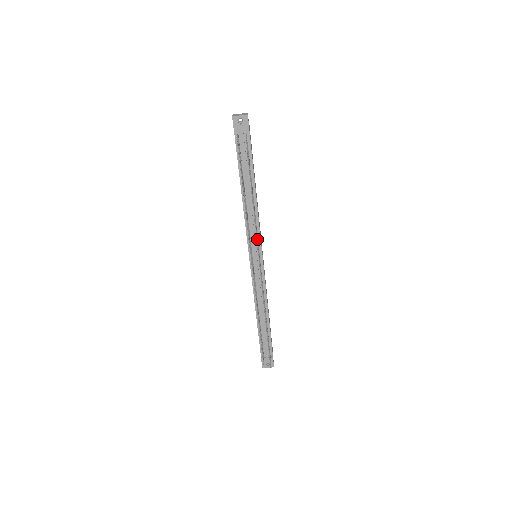
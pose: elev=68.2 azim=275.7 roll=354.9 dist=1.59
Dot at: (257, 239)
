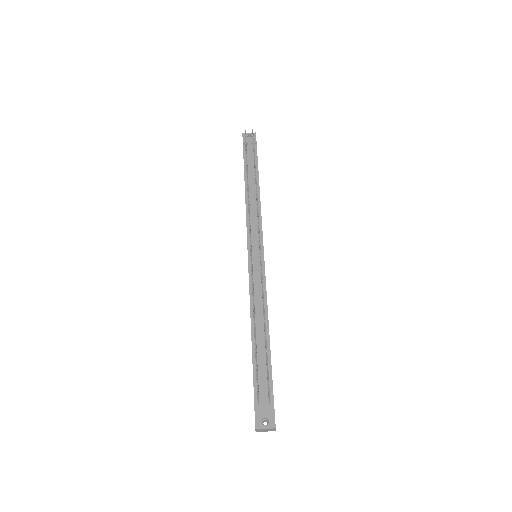
Dot at: occluded
